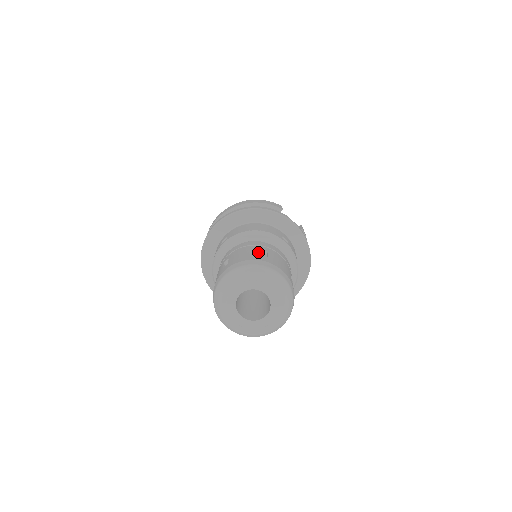
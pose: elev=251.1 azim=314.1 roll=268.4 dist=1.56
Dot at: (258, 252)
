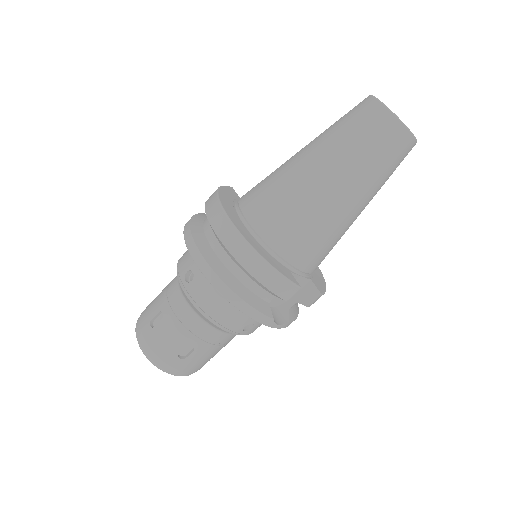
Dot at: (181, 349)
